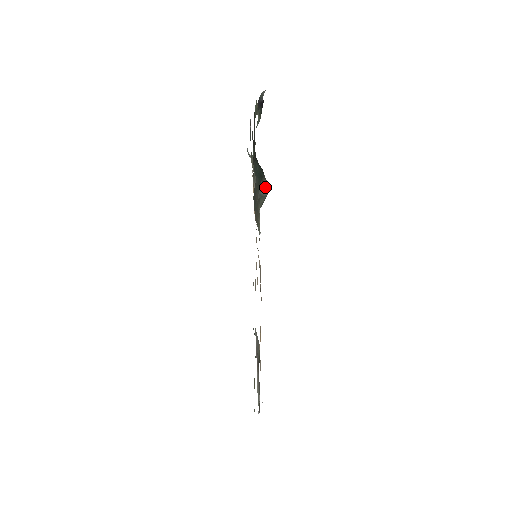
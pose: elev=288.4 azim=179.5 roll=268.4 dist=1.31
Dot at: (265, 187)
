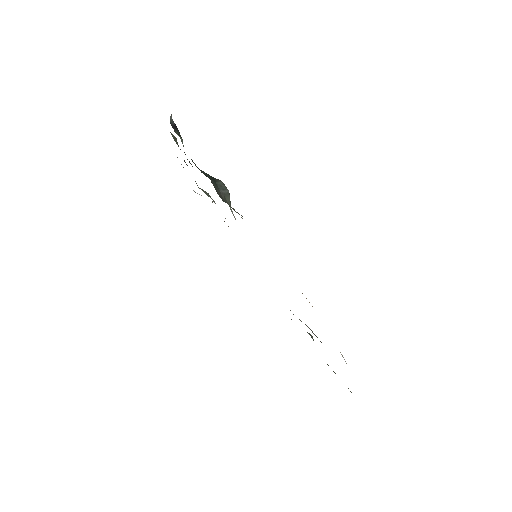
Dot at: (223, 186)
